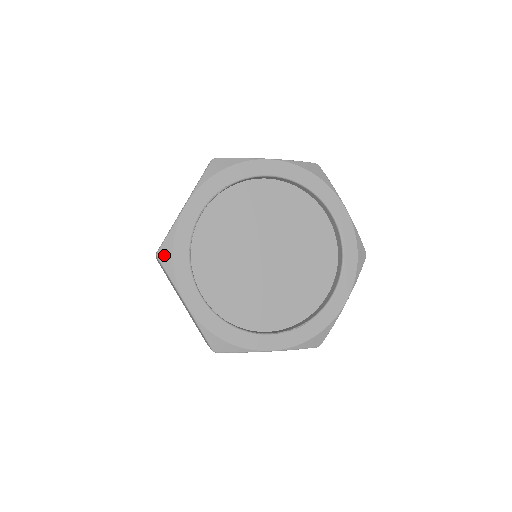
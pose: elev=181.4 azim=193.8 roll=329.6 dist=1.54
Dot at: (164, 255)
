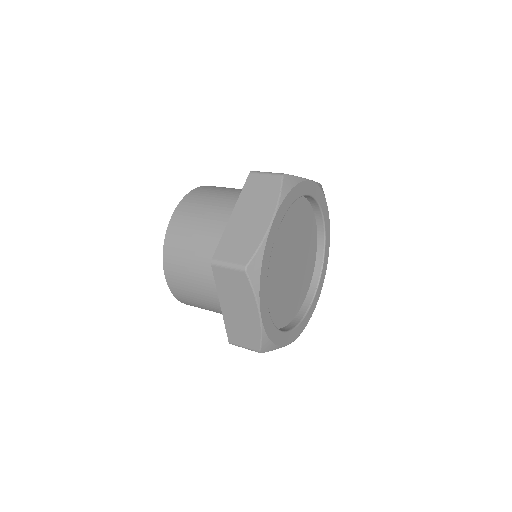
Dot at: (266, 348)
